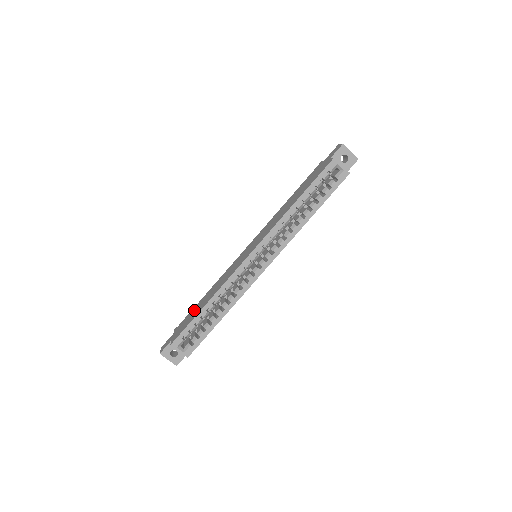
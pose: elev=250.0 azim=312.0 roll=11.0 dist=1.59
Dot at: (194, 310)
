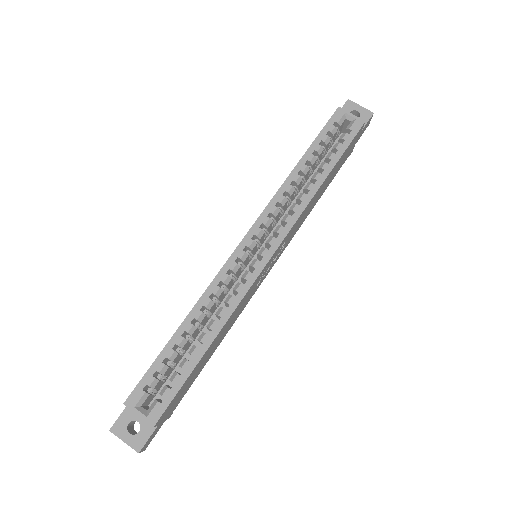
Dot at: occluded
